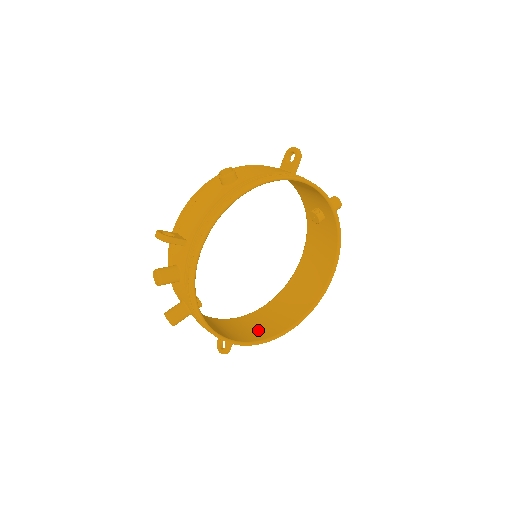
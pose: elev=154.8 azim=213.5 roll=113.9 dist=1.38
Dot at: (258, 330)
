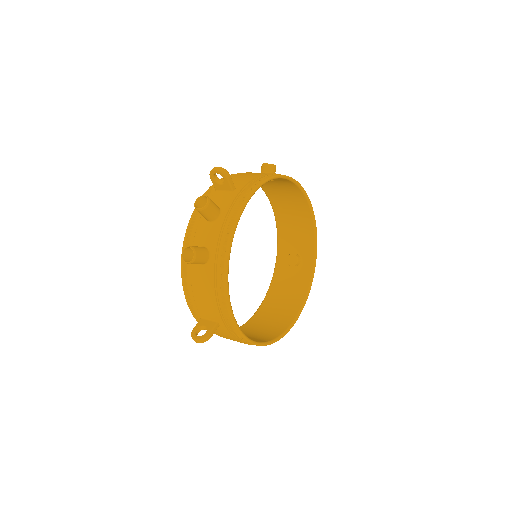
Dot at: occluded
